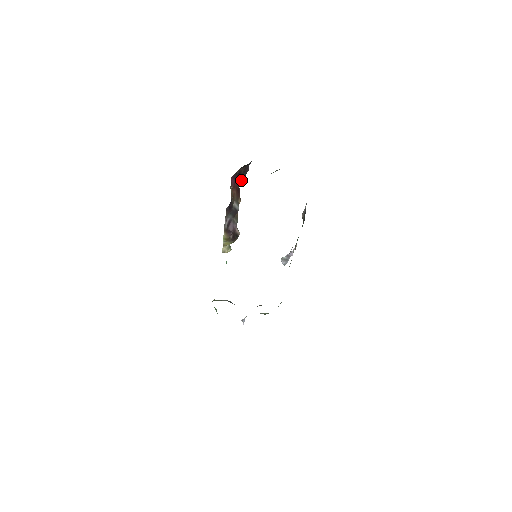
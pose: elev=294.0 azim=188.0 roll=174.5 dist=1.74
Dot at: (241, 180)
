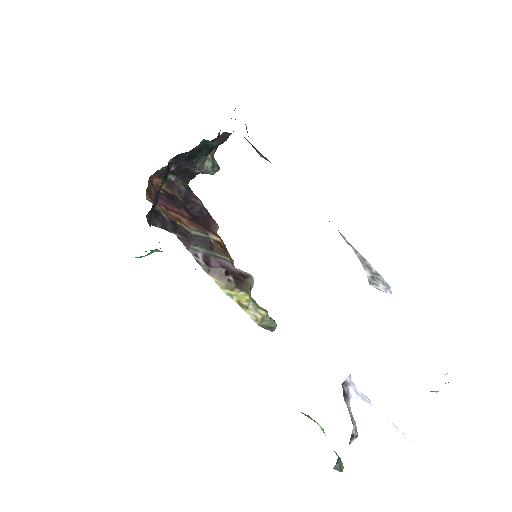
Dot at: (201, 217)
